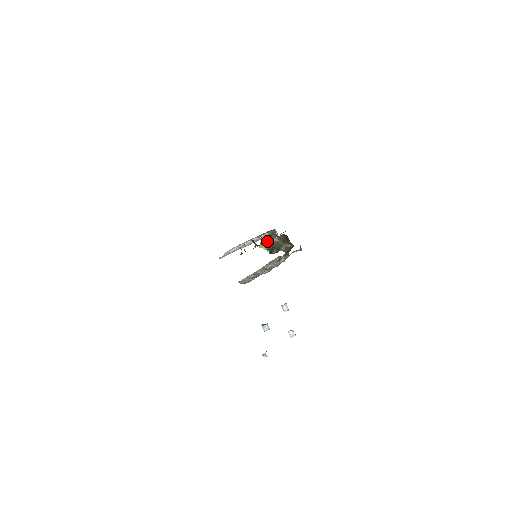
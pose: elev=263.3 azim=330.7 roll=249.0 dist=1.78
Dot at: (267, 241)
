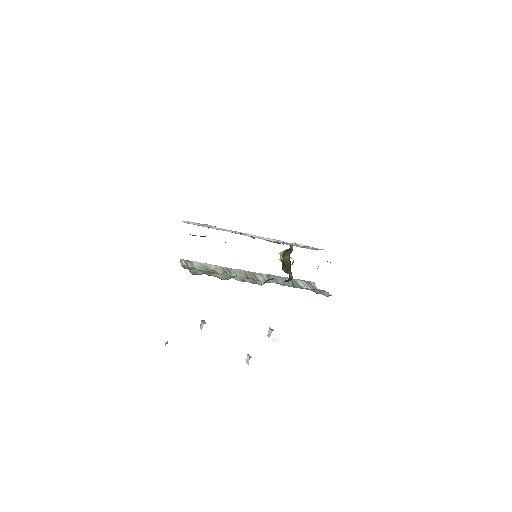
Dot at: occluded
